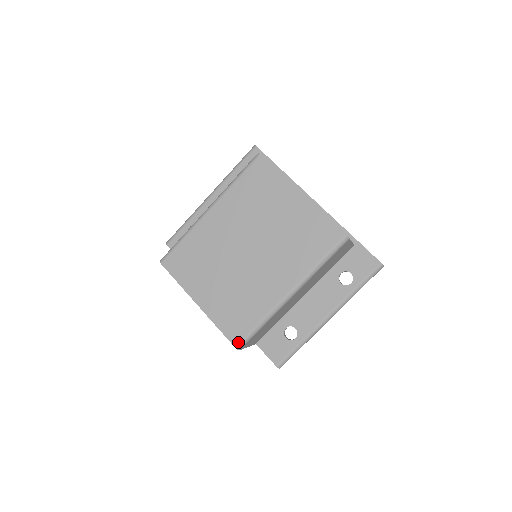
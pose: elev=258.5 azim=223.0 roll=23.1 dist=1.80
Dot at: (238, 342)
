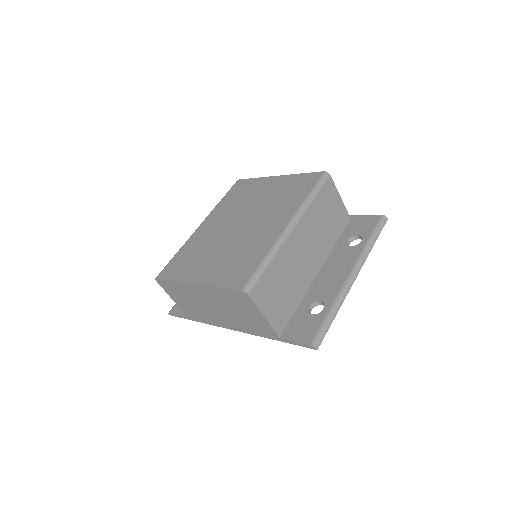
Dot at: (244, 284)
